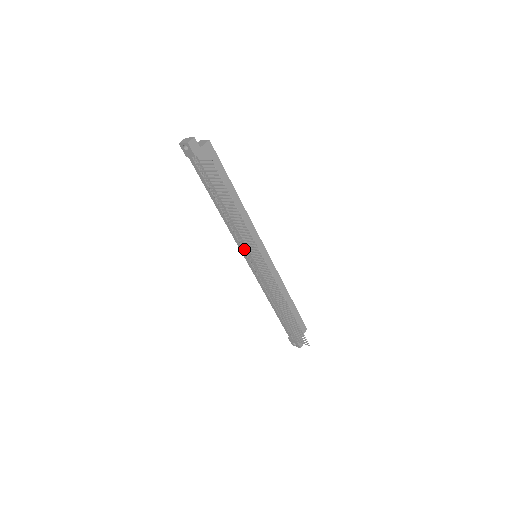
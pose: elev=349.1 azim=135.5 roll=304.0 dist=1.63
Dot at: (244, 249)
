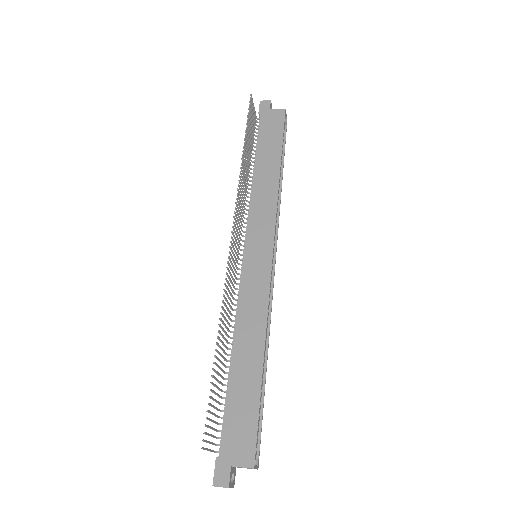
Dot at: (244, 231)
